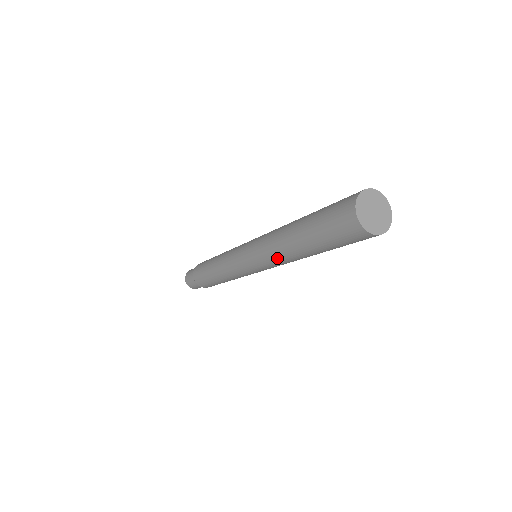
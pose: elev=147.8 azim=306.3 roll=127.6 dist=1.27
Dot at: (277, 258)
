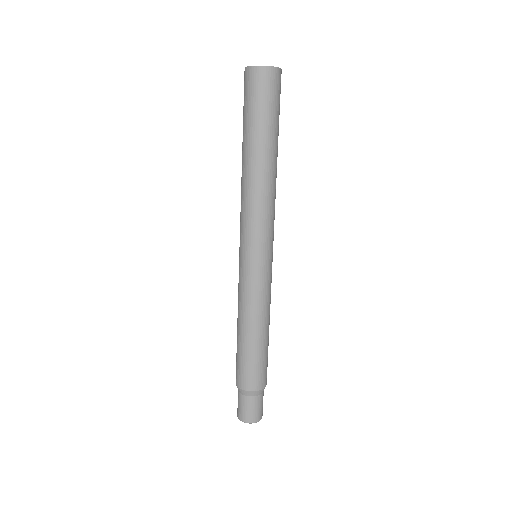
Dot at: (262, 199)
